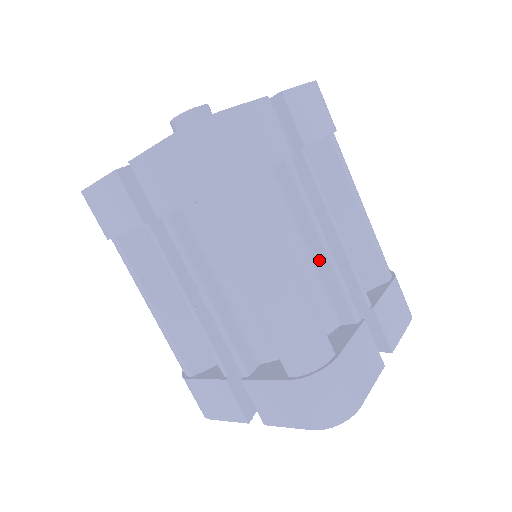
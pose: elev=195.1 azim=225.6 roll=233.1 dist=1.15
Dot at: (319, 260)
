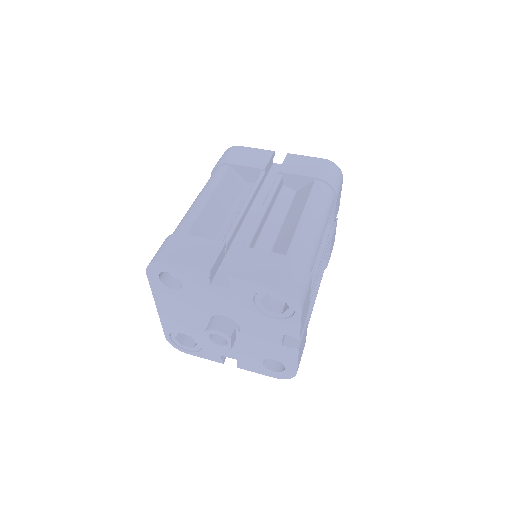
Dot at: occluded
